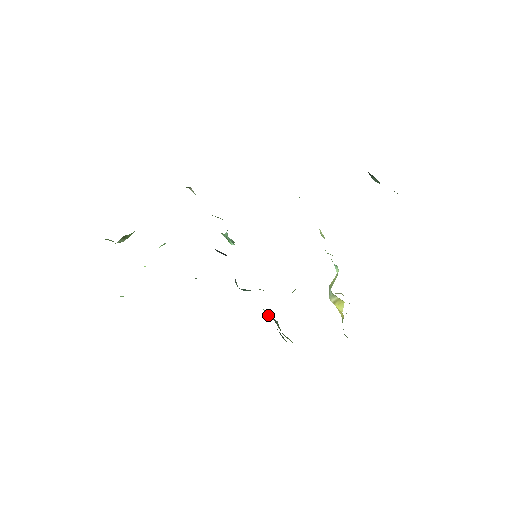
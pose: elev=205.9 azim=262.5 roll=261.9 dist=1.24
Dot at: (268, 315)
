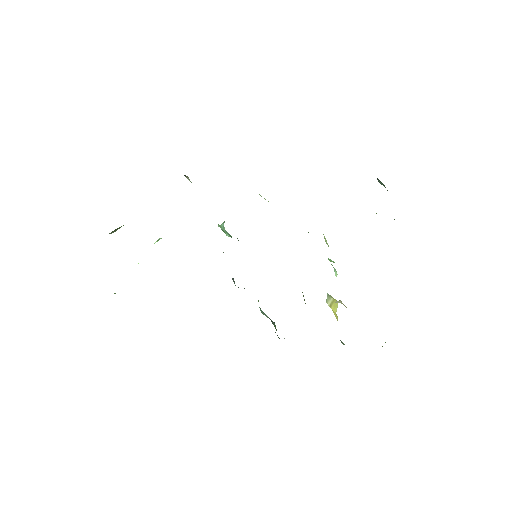
Dot at: (264, 314)
